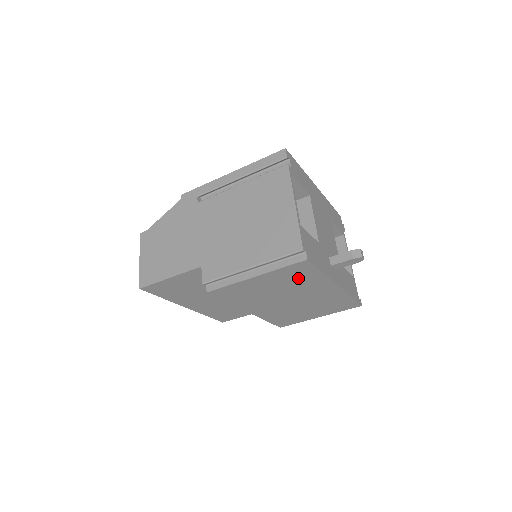
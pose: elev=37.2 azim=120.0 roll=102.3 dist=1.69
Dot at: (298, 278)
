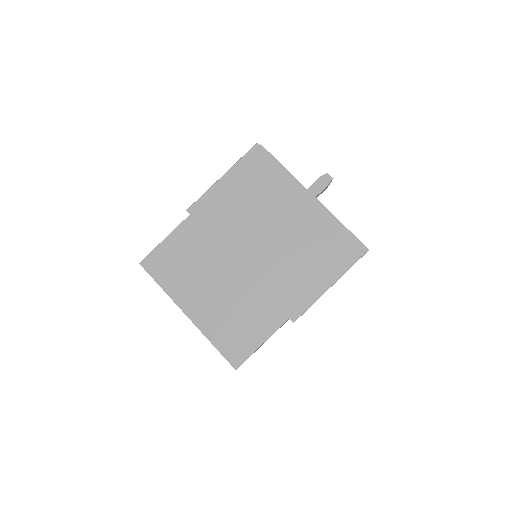
Dot at: (265, 180)
